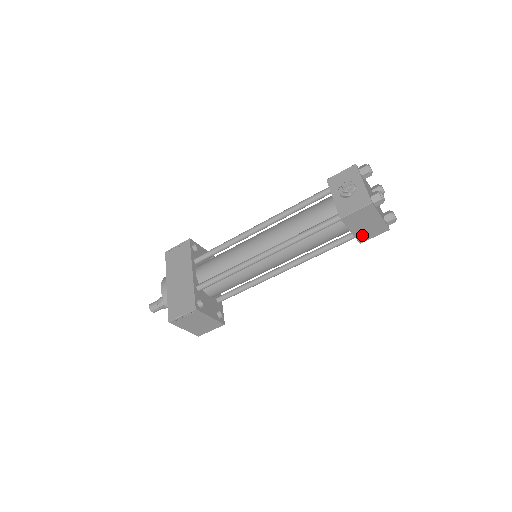
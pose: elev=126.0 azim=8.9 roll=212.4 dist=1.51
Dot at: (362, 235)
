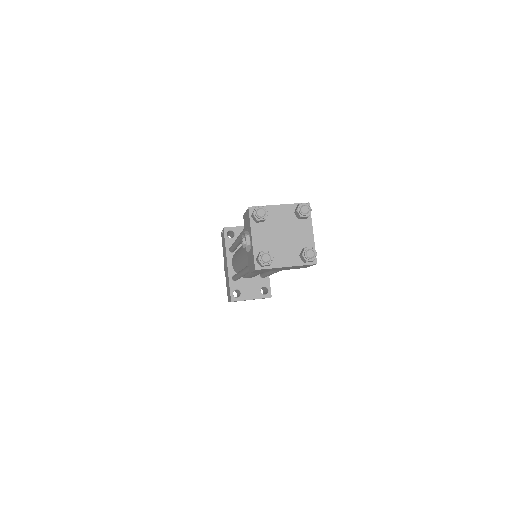
Dot at: (295, 268)
